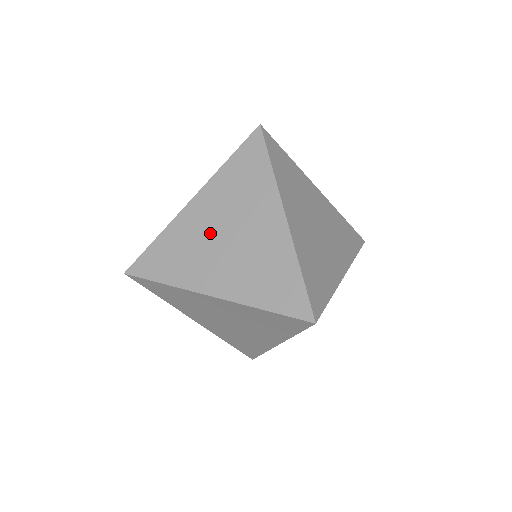
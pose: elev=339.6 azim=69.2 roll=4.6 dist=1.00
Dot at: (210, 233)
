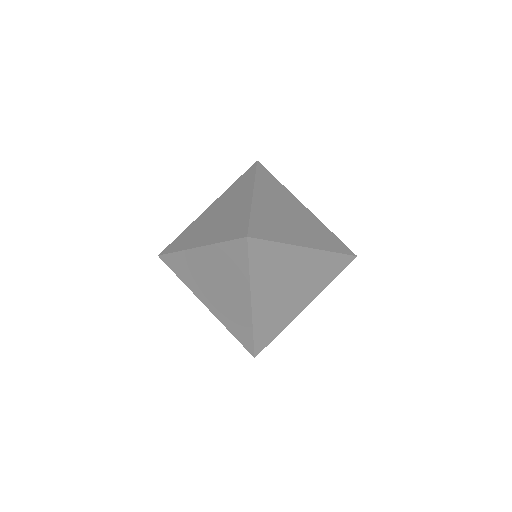
Dot at: (210, 218)
